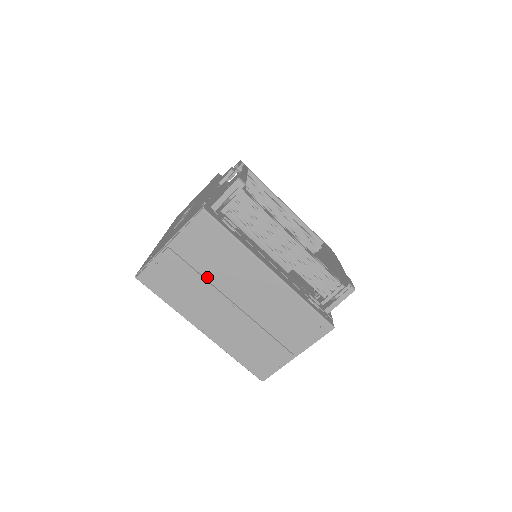
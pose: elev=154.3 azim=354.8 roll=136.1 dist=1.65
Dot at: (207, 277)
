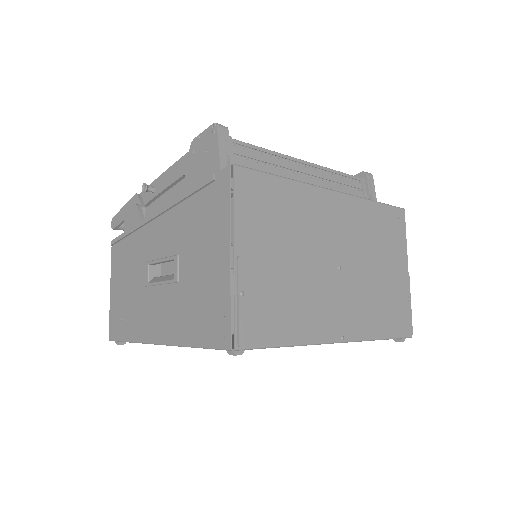
Dot at: (297, 258)
